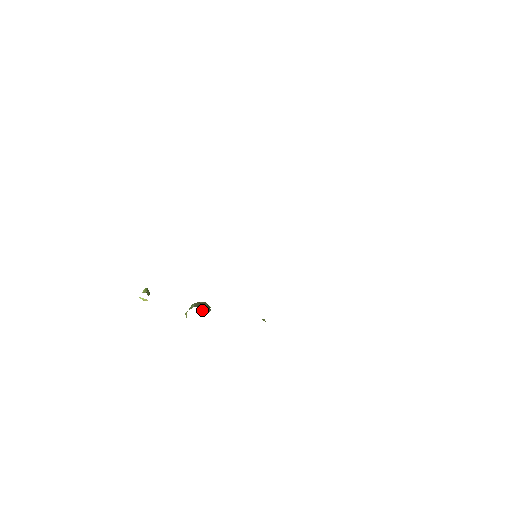
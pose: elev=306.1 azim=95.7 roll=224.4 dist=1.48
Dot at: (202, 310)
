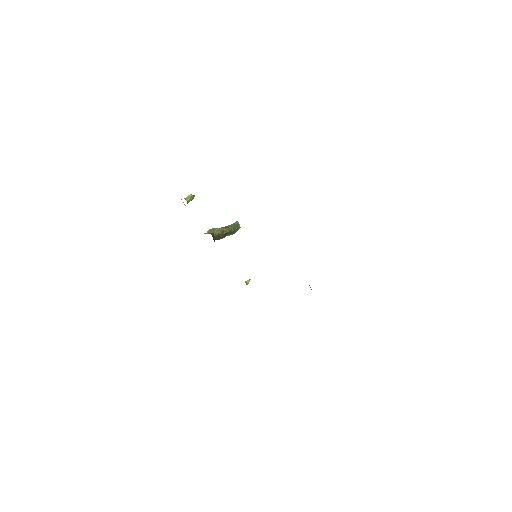
Dot at: (220, 237)
